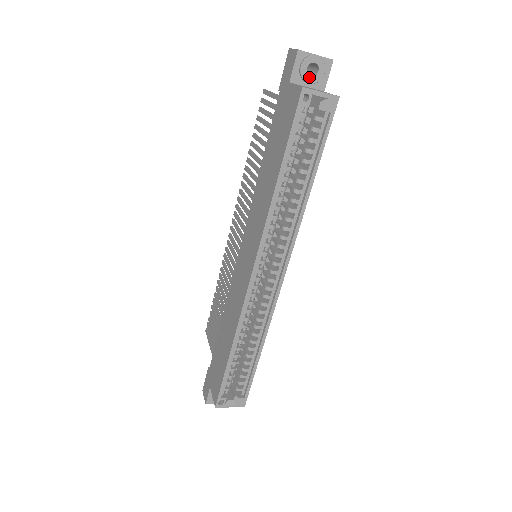
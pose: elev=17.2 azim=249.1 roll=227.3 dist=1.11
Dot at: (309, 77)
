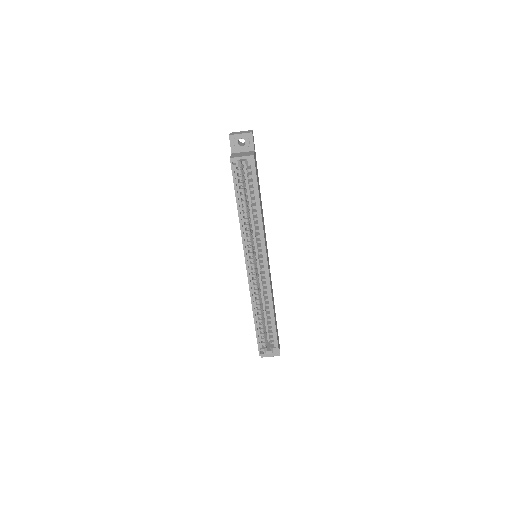
Dot at: (241, 147)
